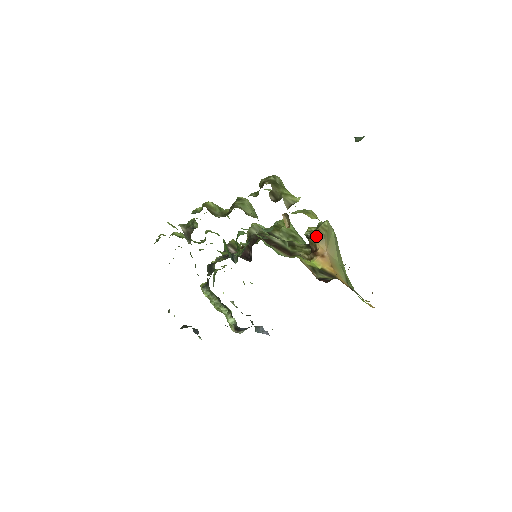
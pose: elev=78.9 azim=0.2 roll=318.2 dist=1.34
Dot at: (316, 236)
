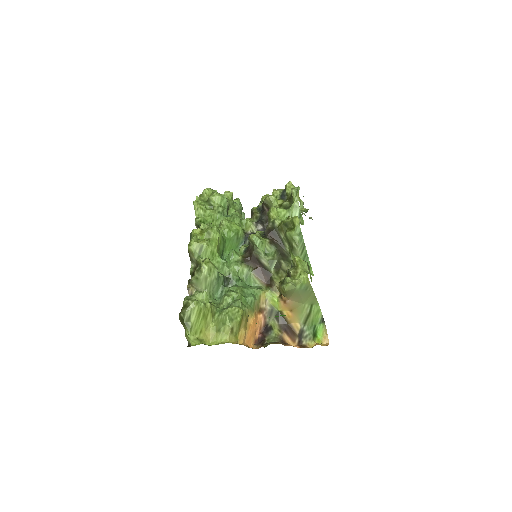
Dot at: occluded
